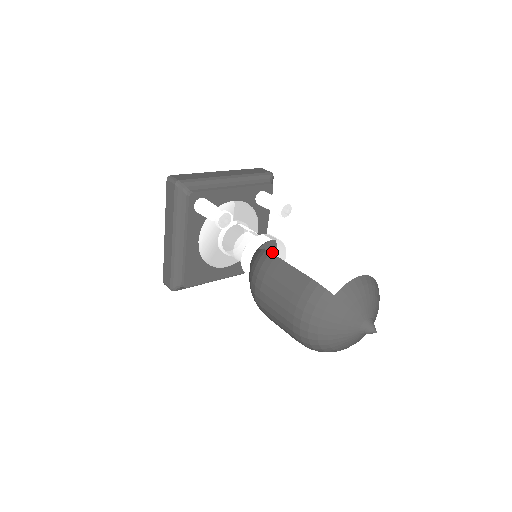
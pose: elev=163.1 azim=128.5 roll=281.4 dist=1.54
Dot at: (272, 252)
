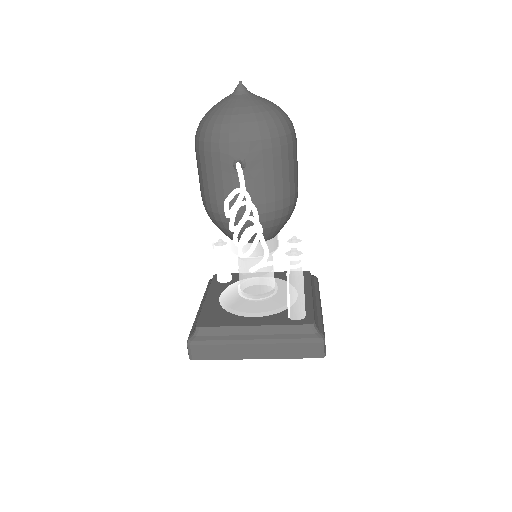
Dot at: occluded
